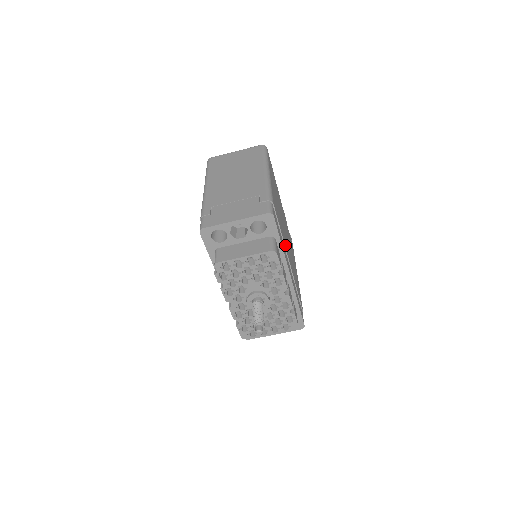
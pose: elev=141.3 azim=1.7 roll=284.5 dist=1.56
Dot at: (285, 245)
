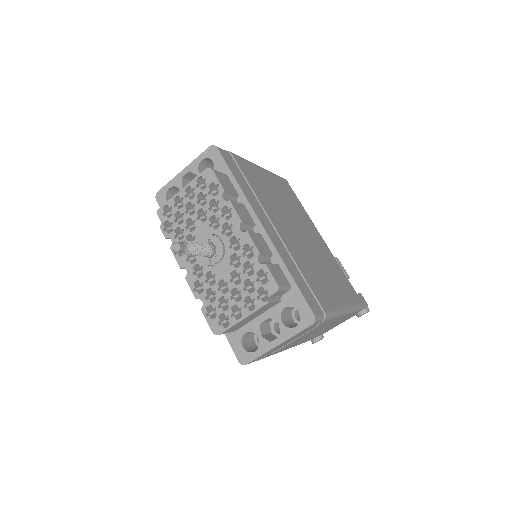
Dot at: (266, 208)
